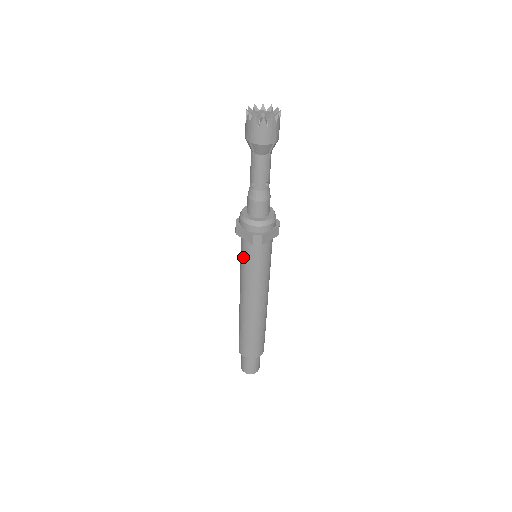
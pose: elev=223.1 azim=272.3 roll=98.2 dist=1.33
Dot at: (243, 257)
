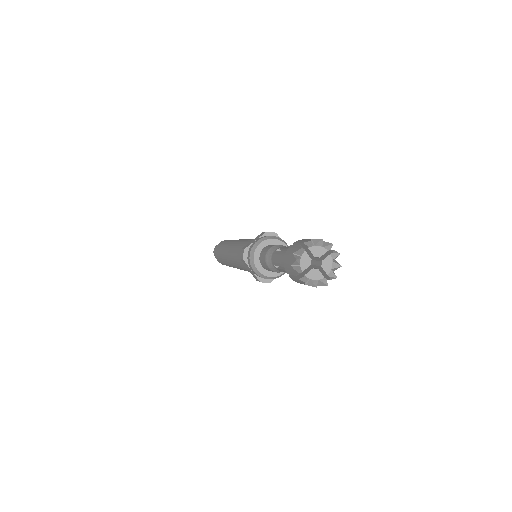
Dot at: (242, 264)
